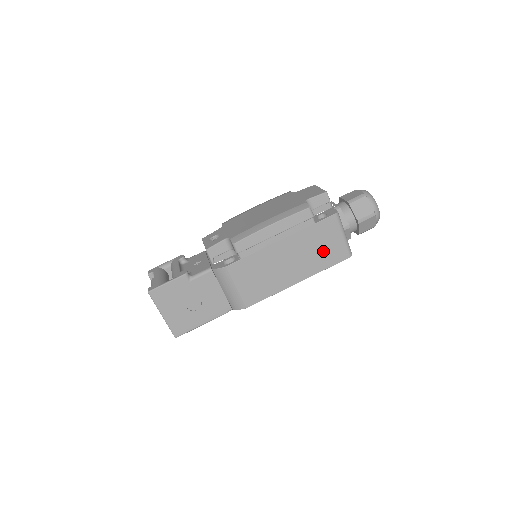
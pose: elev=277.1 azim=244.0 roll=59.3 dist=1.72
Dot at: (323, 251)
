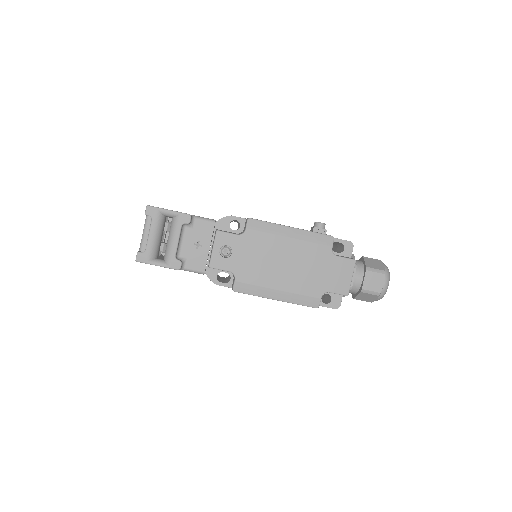
Dot at: occluded
